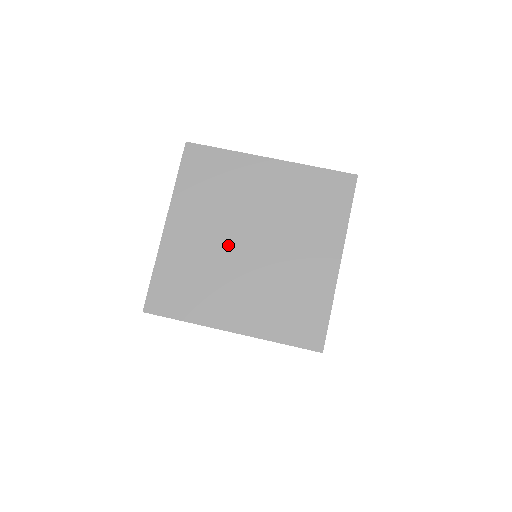
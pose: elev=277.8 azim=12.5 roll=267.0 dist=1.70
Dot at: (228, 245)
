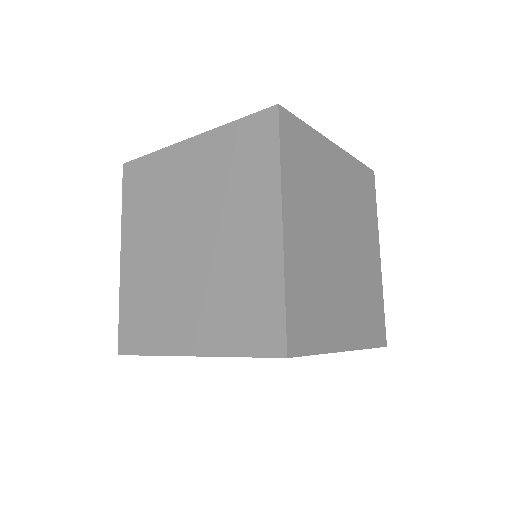
Dot at: (170, 255)
